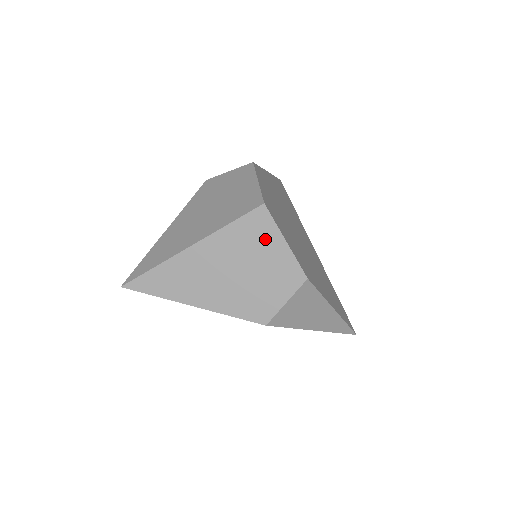
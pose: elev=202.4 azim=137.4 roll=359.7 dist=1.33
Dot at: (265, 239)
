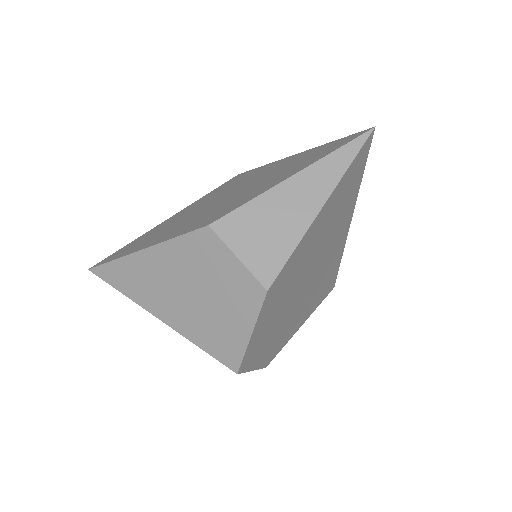
Dot at: occluded
